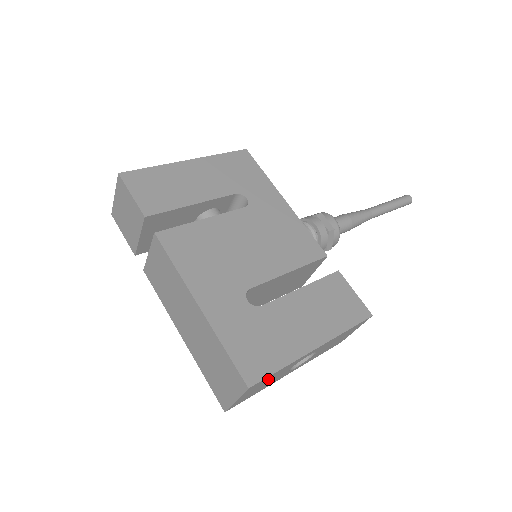
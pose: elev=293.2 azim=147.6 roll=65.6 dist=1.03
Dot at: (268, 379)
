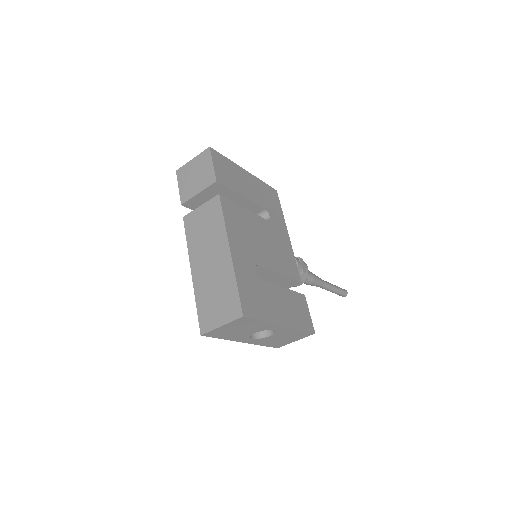
Dot at: (248, 324)
